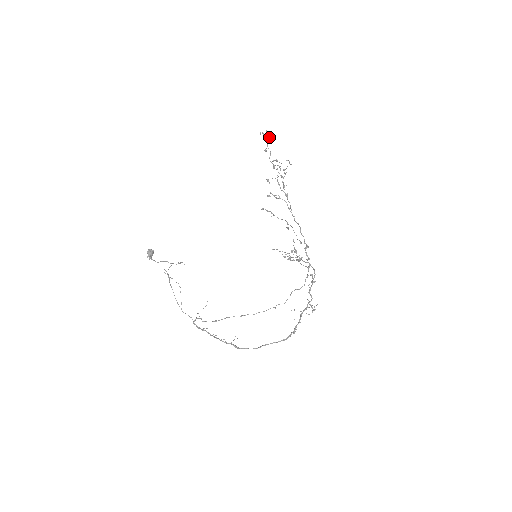
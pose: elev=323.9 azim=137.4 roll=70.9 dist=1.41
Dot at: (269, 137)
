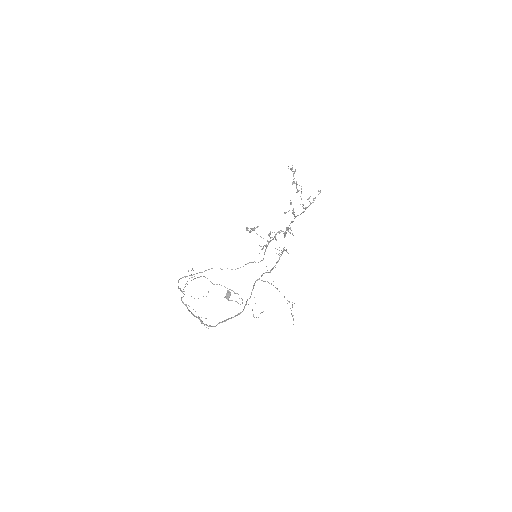
Dot at: (292, 168)
